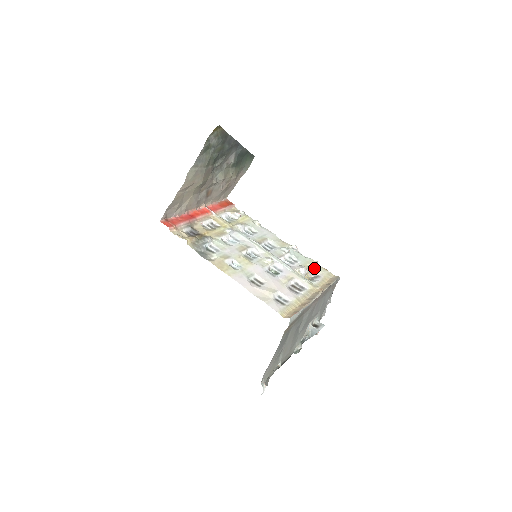
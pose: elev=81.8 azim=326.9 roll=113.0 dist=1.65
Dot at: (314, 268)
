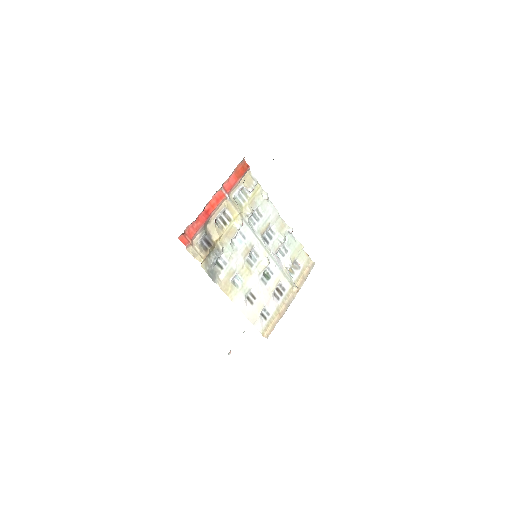
Dot at: (299, 257)
